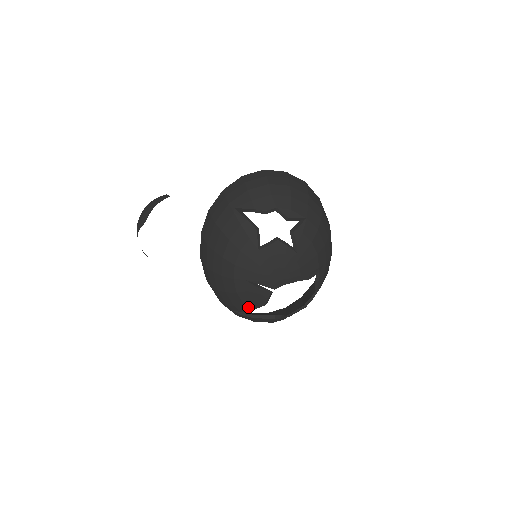
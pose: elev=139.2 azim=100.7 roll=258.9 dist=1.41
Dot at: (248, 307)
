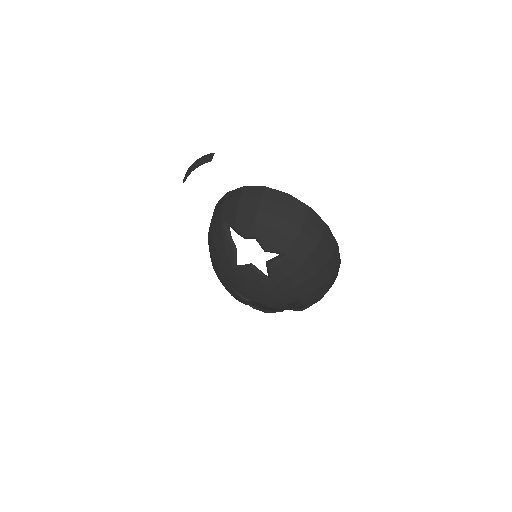
Dot at: (236, 299)
